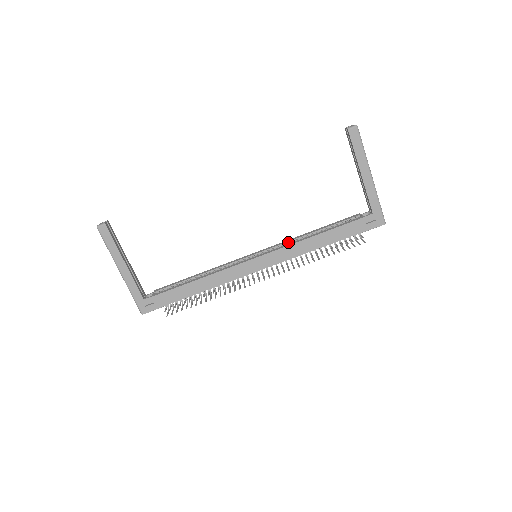
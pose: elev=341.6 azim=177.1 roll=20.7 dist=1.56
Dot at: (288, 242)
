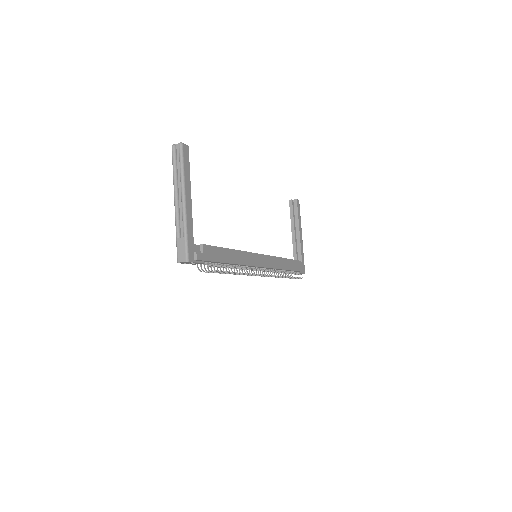
Dot at: occluded
